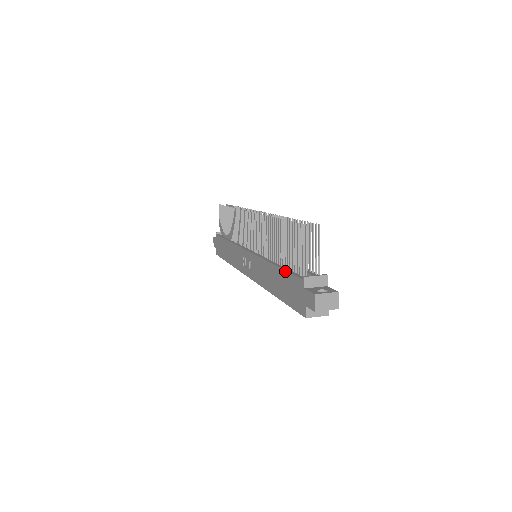
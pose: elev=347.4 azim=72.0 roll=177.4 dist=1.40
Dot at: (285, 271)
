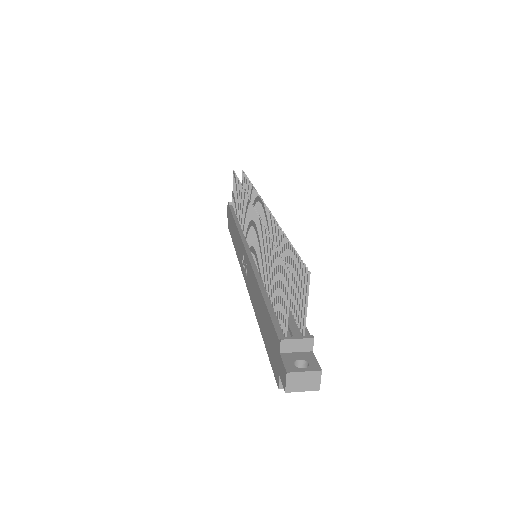
Dot at: (267, 311)
